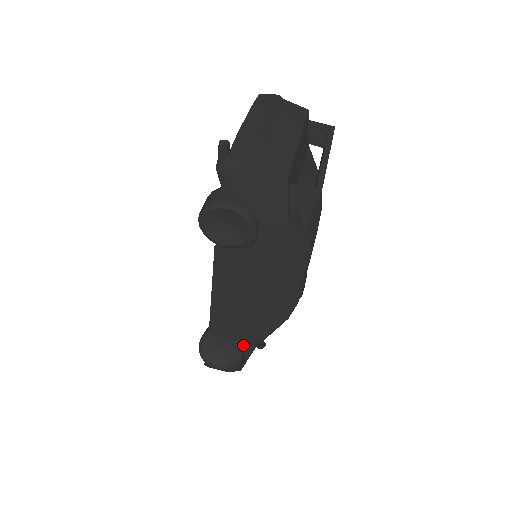
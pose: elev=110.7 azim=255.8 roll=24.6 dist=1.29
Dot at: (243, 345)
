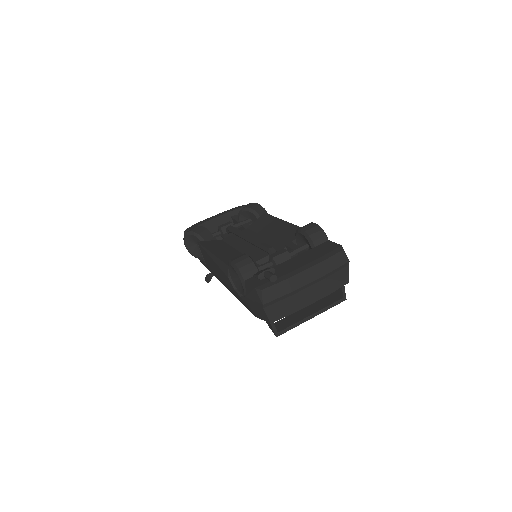
Dot at: (205, 262)
